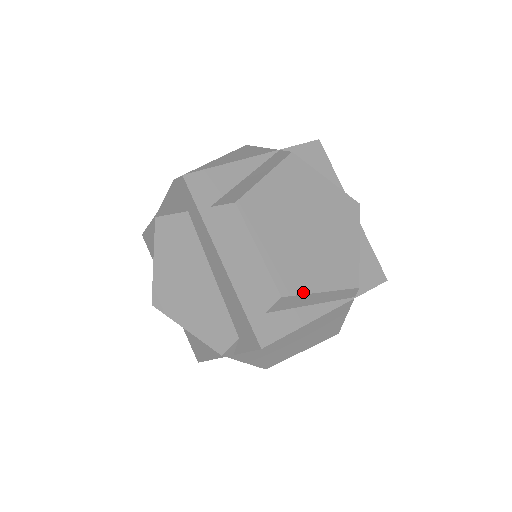
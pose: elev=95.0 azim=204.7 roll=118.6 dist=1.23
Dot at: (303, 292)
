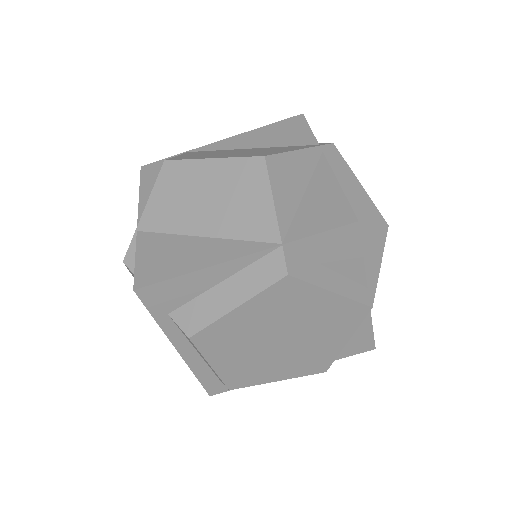
Dot at: (255, 384)
